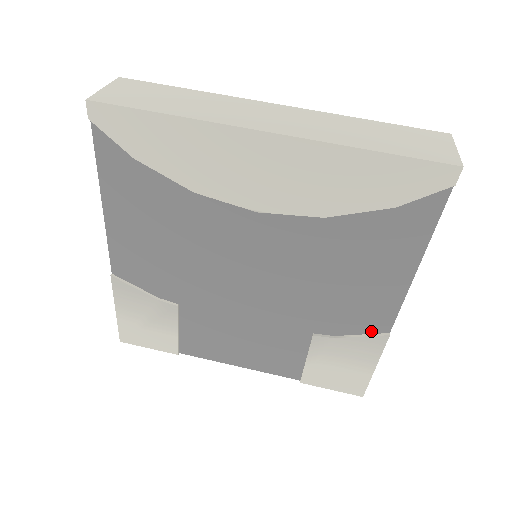
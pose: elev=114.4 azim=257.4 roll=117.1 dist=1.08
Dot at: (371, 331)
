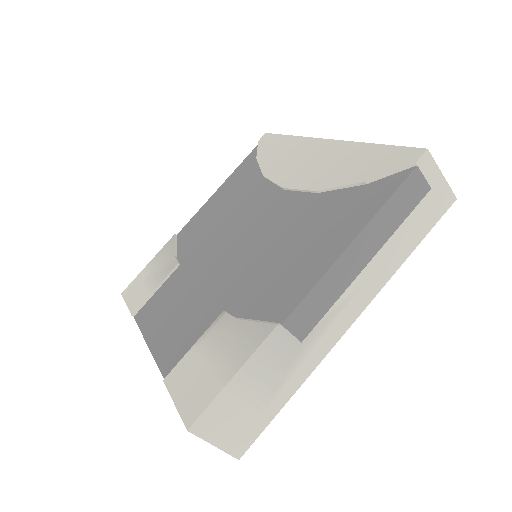
Dot at: (268, 319)
